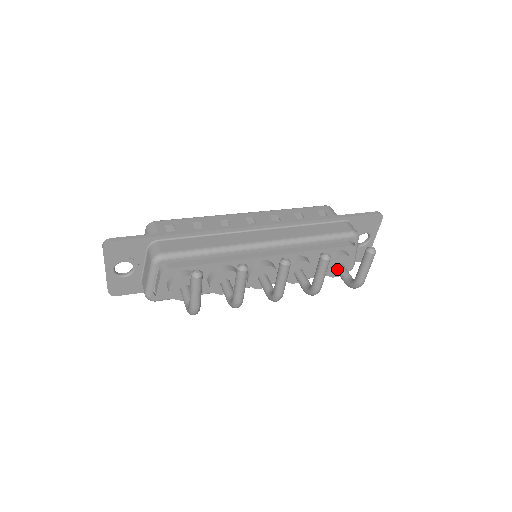
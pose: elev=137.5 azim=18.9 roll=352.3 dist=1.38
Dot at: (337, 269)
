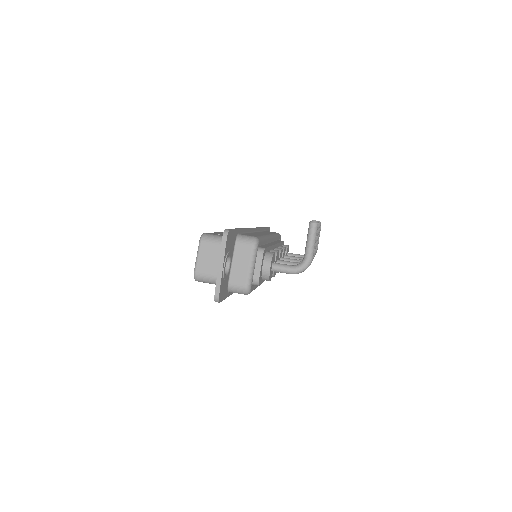
Dot at: occluded
